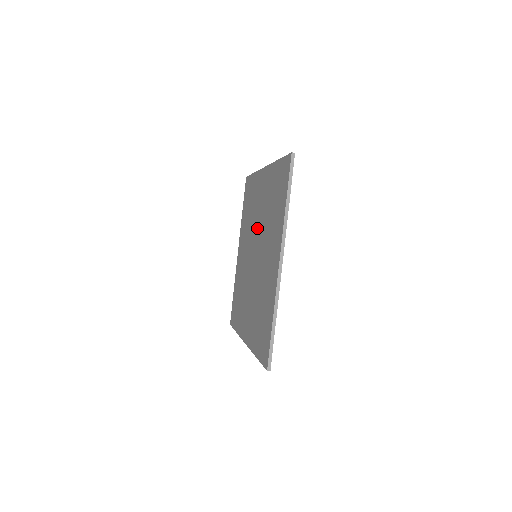
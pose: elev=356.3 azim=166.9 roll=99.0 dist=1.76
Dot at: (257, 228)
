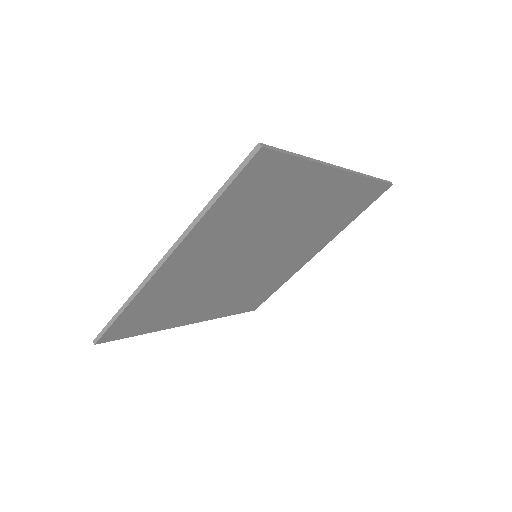
Dot at: occluded
